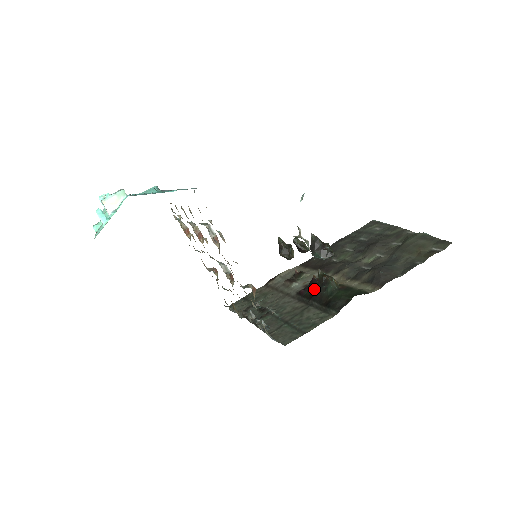
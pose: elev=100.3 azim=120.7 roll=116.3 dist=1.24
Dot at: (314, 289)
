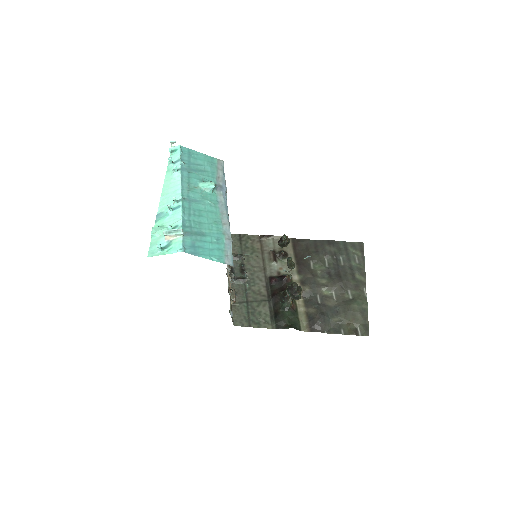
Dot at: (280, 288)
